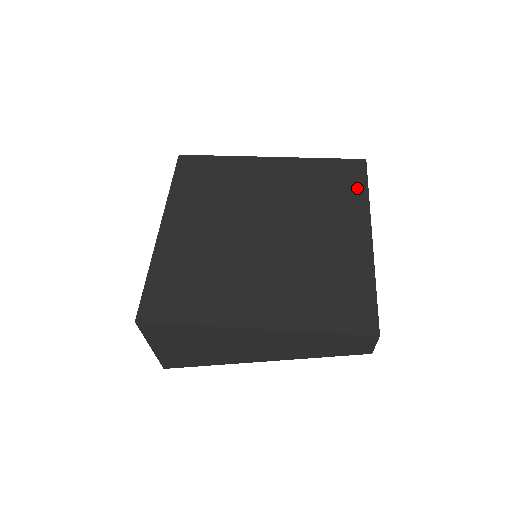
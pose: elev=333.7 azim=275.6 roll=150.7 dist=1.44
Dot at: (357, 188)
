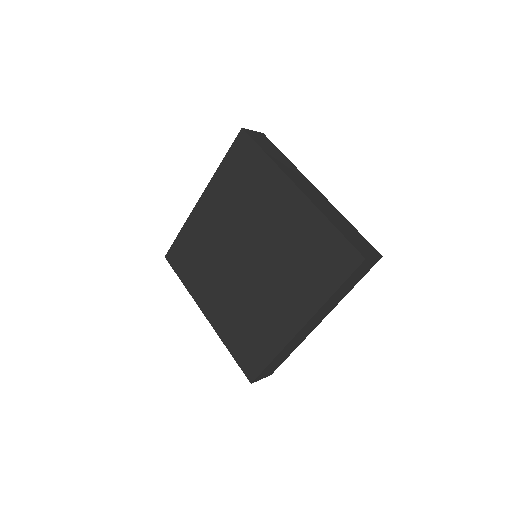
Dot at: (330, 281)
